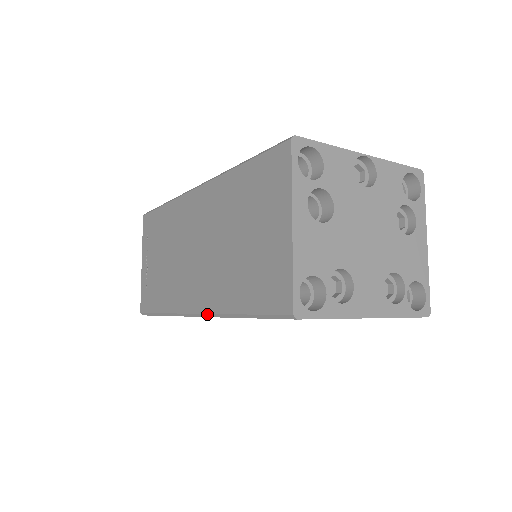
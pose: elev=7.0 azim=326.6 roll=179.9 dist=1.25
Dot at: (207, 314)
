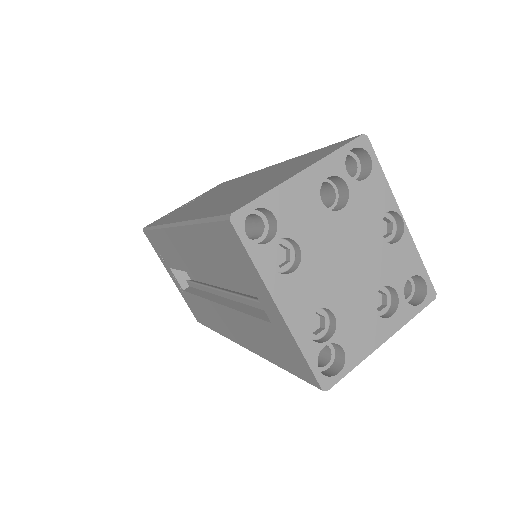
Dot at: (181, 222)
